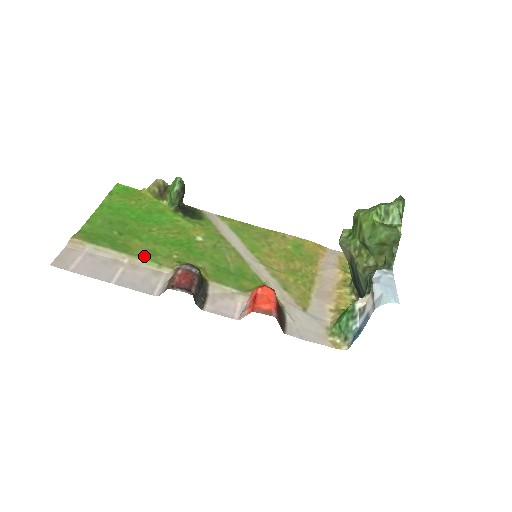
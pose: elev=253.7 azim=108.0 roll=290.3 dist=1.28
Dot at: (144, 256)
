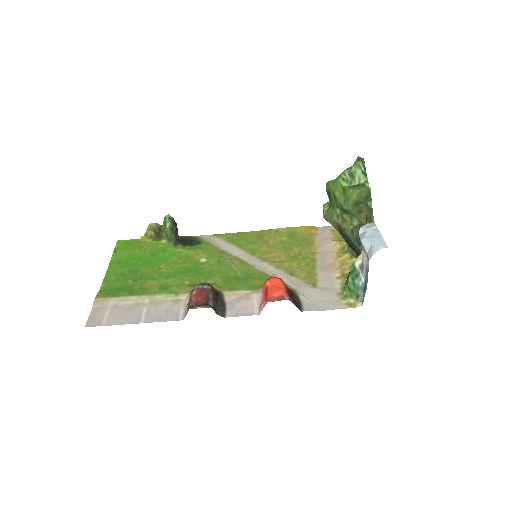
Dot at: (160, 291)
